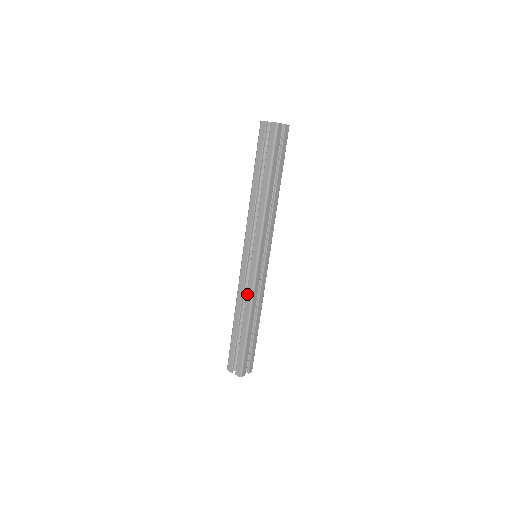
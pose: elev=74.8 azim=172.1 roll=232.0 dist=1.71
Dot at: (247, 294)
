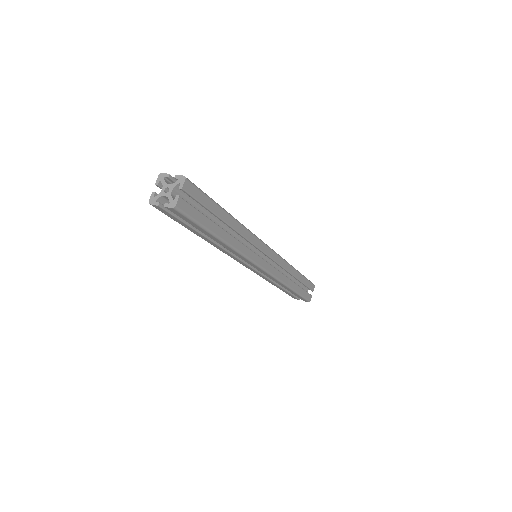
Dot at: occluded
